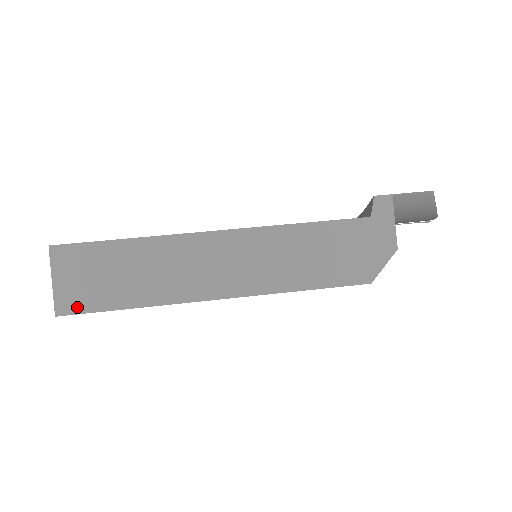
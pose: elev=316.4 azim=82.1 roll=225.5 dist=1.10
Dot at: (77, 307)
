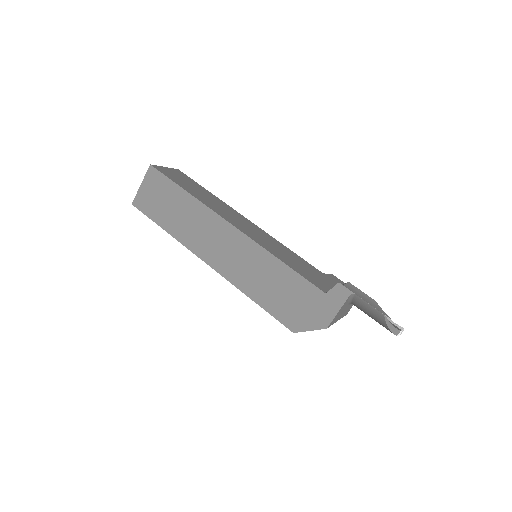
Dot at: (143, 208)
